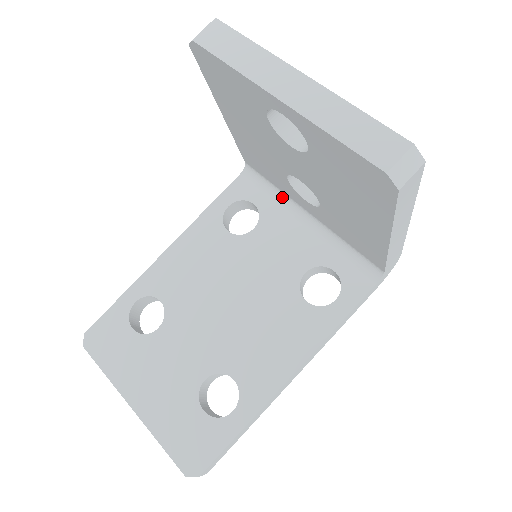
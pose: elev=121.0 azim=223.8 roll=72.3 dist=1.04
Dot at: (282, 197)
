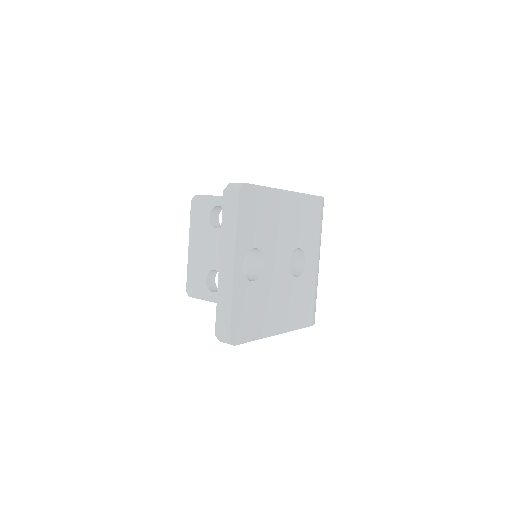
Dot at: occluded
